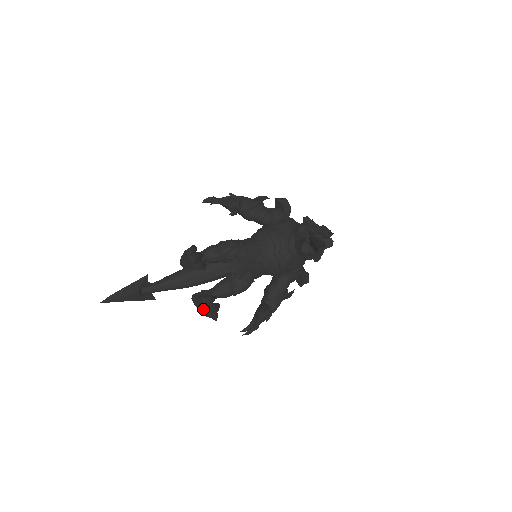
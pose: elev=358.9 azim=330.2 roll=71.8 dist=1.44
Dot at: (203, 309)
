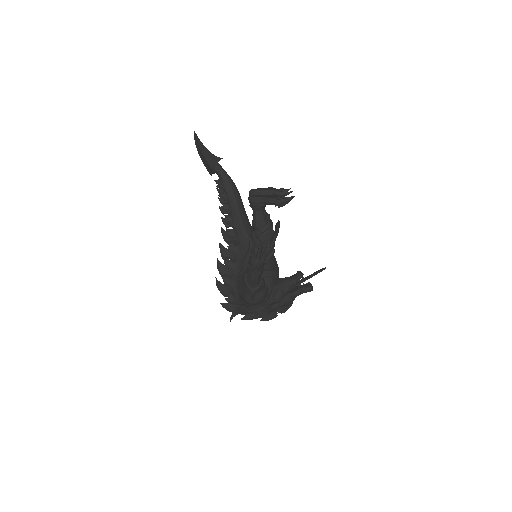
Dot at: (271, 196)
